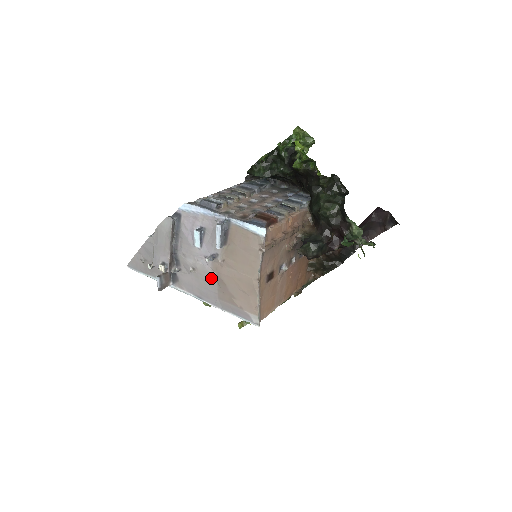
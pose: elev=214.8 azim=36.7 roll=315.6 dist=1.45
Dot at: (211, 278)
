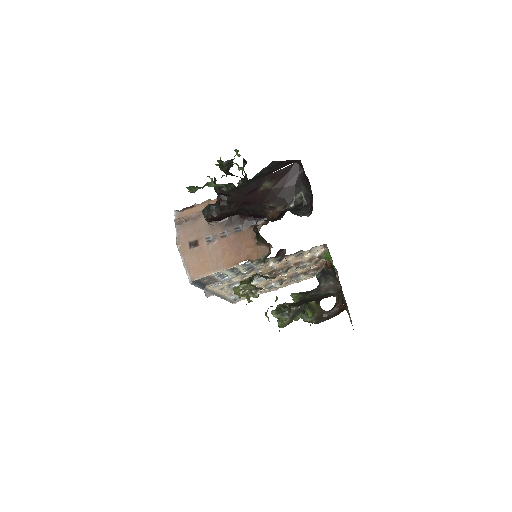
Dot at: occluded
